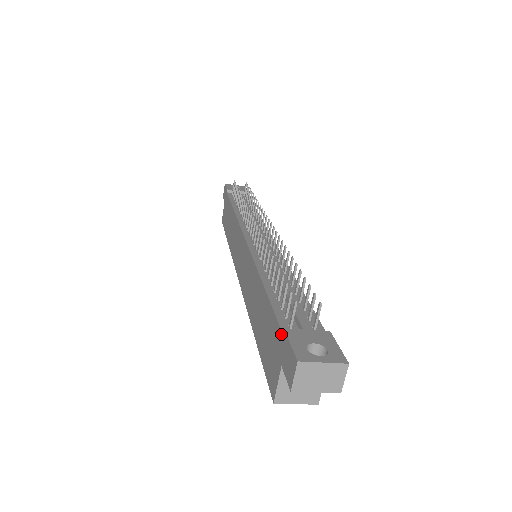
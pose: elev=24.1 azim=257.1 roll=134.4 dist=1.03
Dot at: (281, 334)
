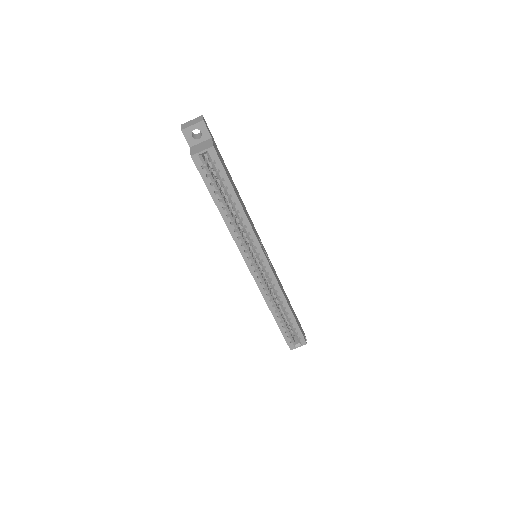
Dot at: occluded
